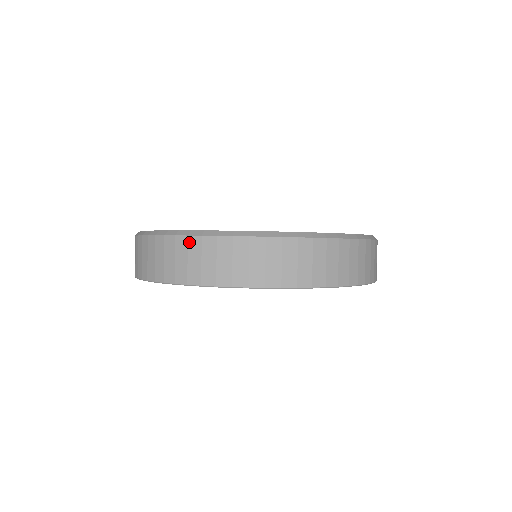
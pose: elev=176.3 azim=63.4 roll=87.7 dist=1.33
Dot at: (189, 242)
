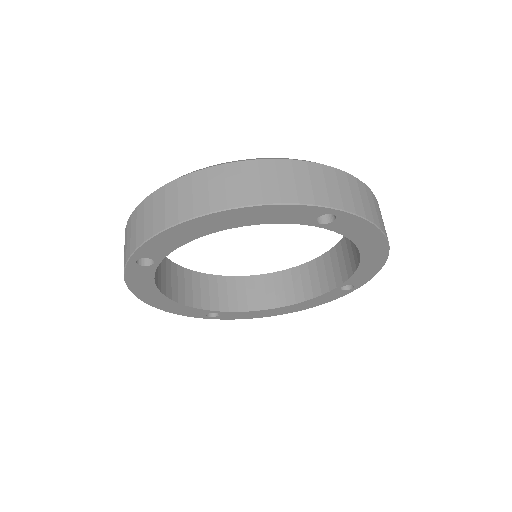
Dot at: (209, 173)
